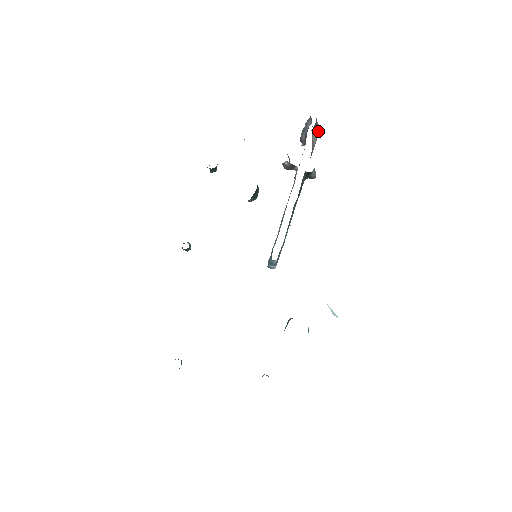
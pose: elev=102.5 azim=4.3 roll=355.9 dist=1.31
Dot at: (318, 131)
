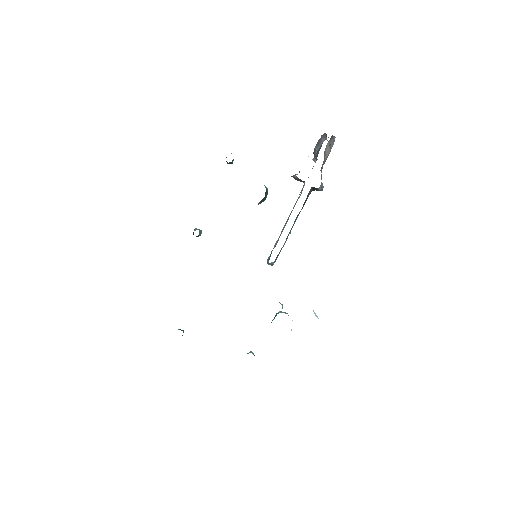
Dot at: (333, 143)
